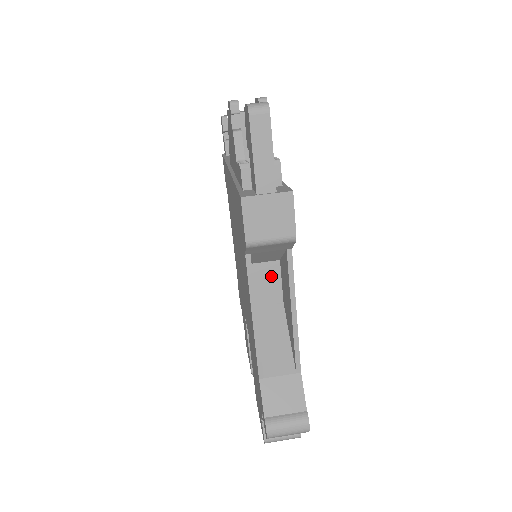
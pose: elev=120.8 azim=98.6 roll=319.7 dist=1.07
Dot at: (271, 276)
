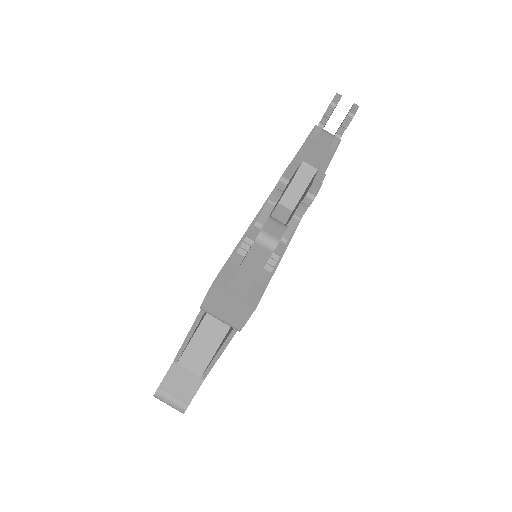
Dot at: occluded
